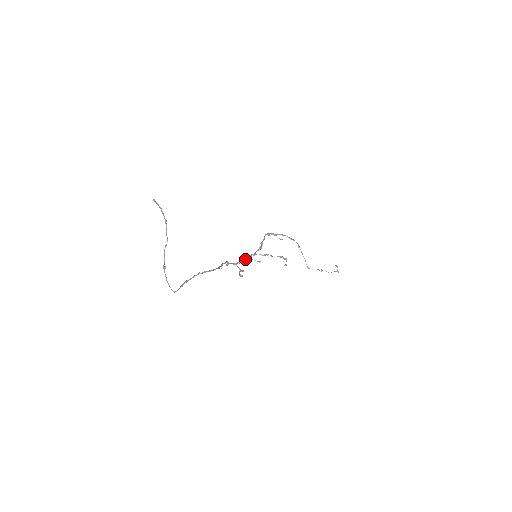
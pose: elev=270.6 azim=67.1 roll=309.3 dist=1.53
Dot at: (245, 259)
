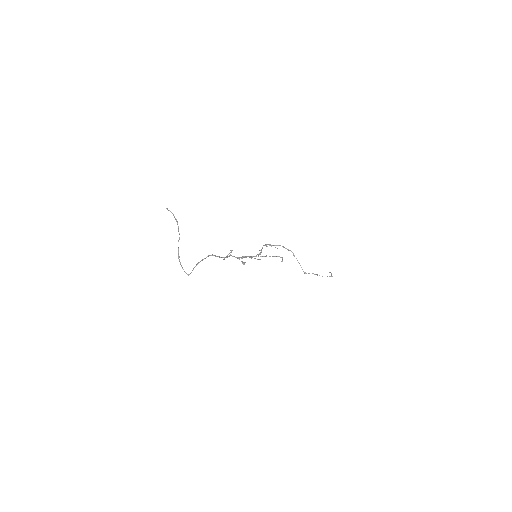
Dot at: (246, 256)
